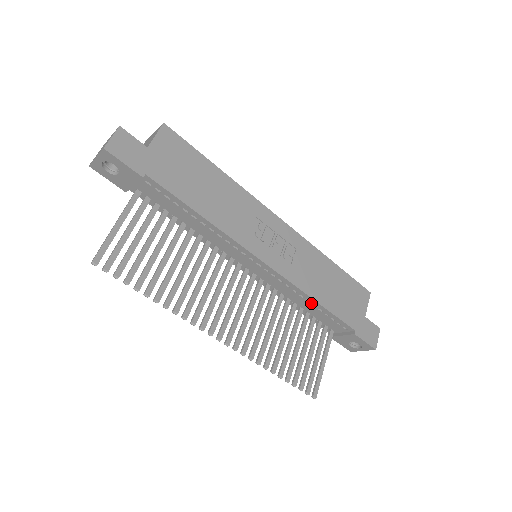
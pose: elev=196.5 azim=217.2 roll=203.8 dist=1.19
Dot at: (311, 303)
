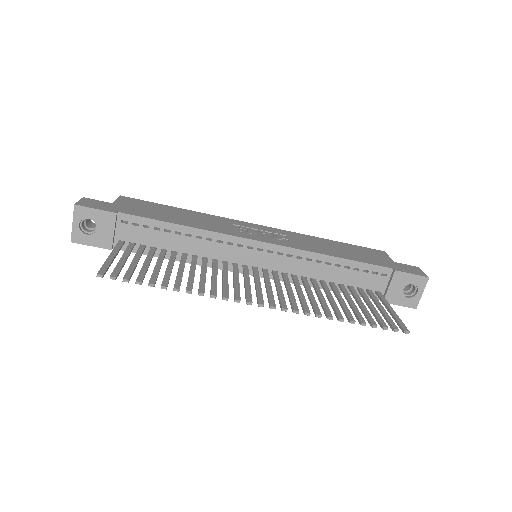
Dot at: (332, 264)
